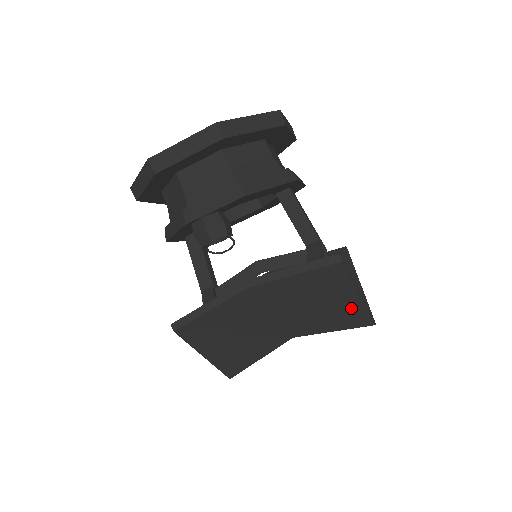
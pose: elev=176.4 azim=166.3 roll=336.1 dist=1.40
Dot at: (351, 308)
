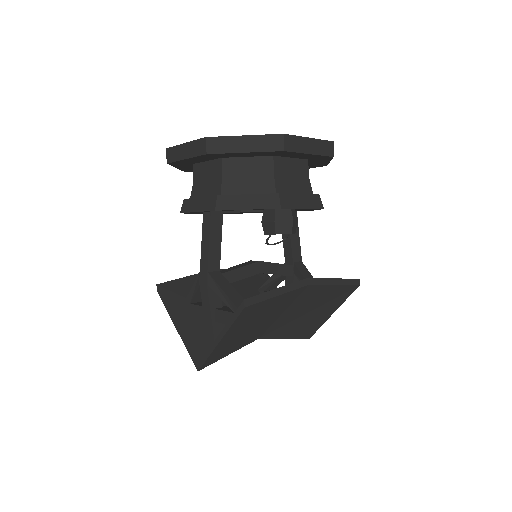
Dot at: (317, 322)
